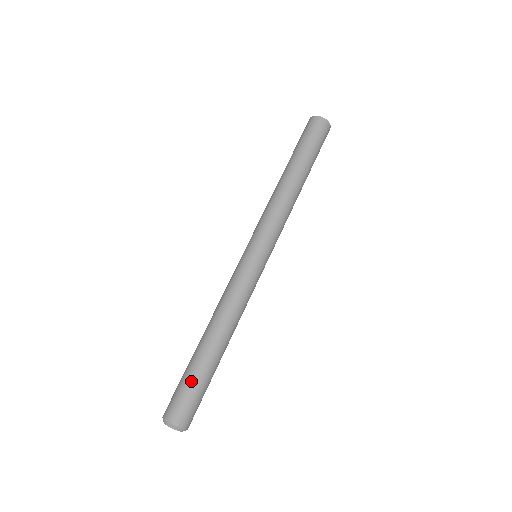
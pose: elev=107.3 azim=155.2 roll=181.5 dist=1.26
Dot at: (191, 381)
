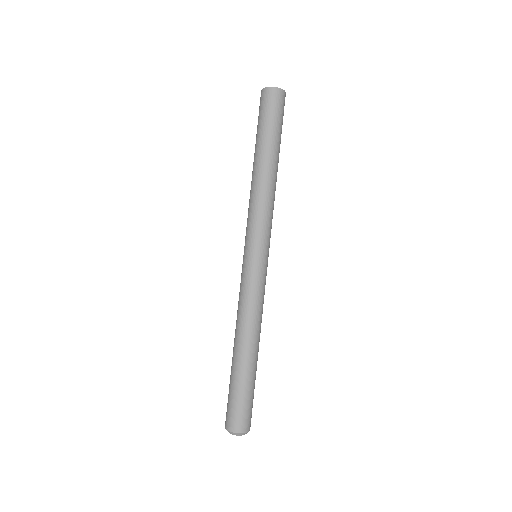
Dot at: (235, 392)
